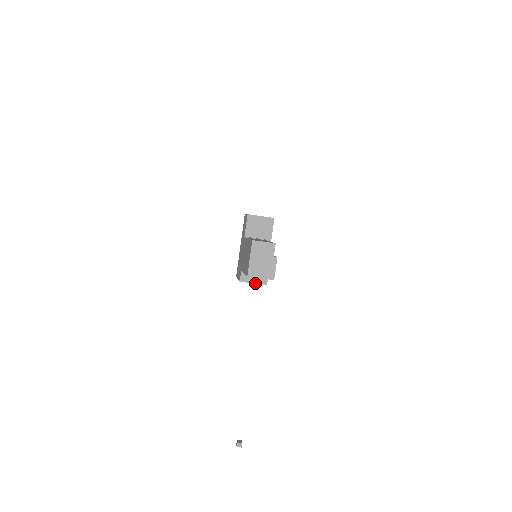
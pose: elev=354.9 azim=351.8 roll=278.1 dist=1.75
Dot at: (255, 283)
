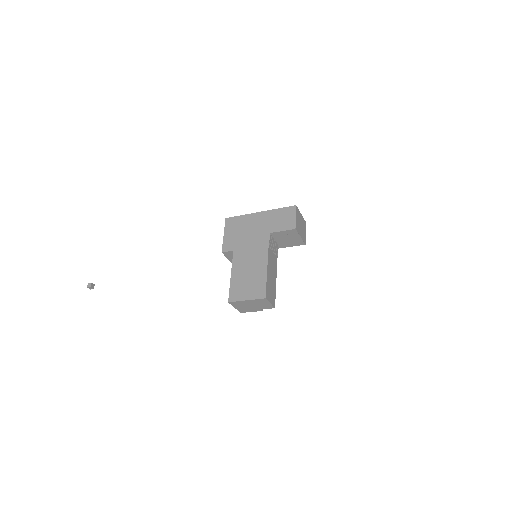
Dot at: (230, 260)
